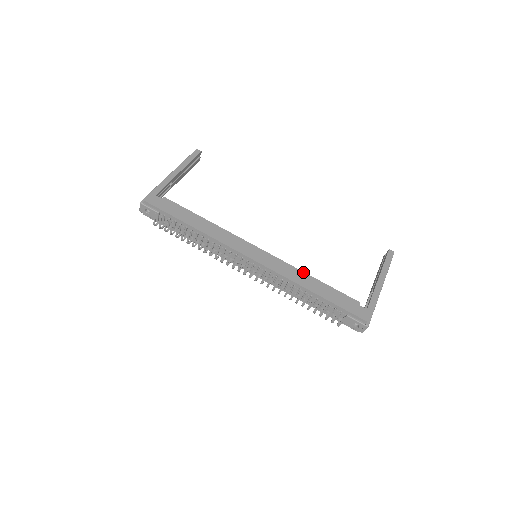
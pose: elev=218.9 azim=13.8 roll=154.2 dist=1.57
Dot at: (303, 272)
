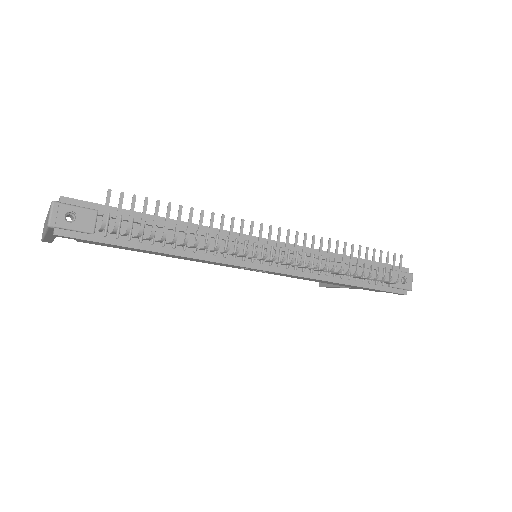
Dot at: occluded
